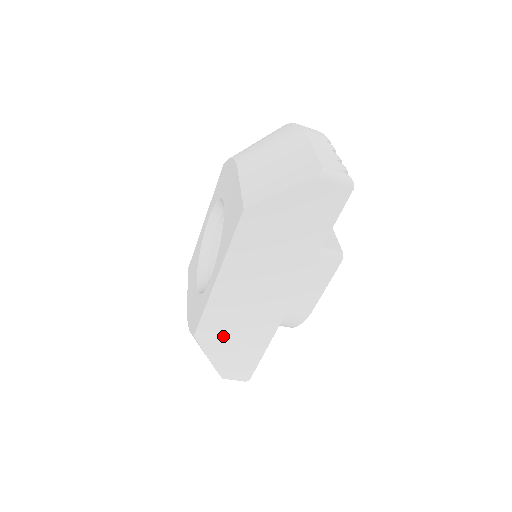
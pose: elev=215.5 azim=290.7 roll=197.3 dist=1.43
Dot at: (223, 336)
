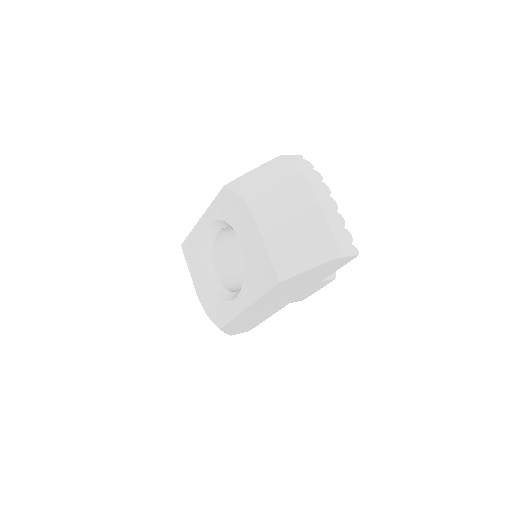
Dot at: (240, 324)
